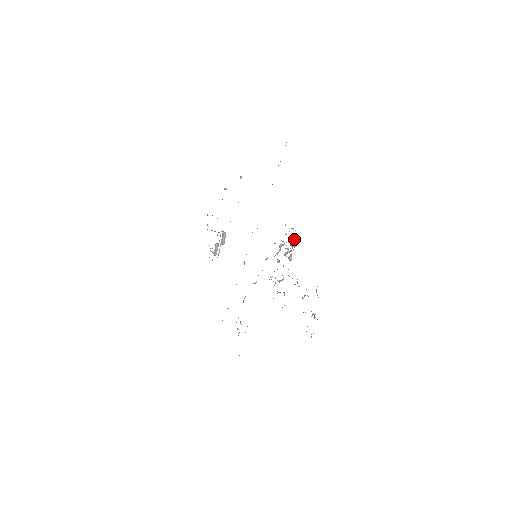
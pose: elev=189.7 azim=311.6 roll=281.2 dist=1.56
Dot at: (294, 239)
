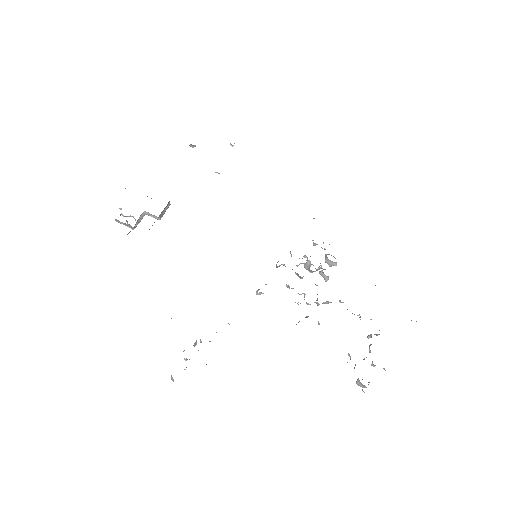
Dot at: (333, 256)
